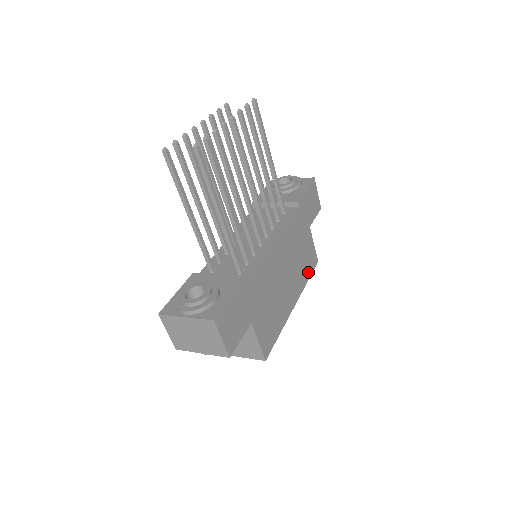
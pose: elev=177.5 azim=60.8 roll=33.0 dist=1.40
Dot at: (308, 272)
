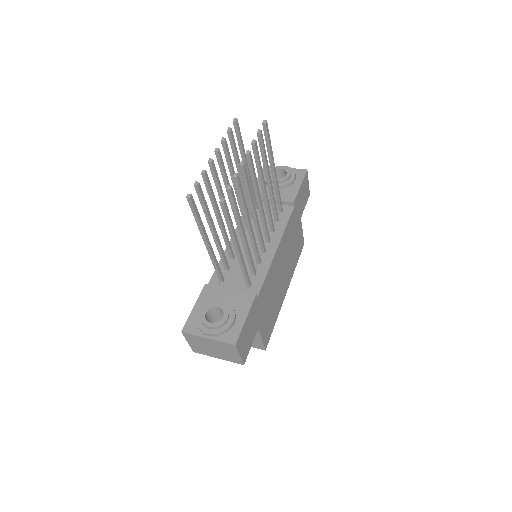
Dot at: (297, 258)
